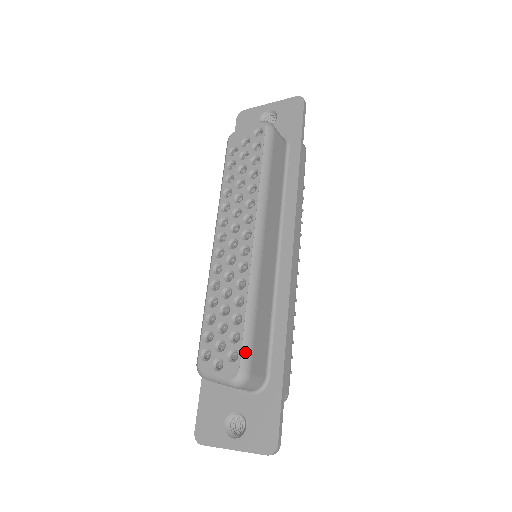
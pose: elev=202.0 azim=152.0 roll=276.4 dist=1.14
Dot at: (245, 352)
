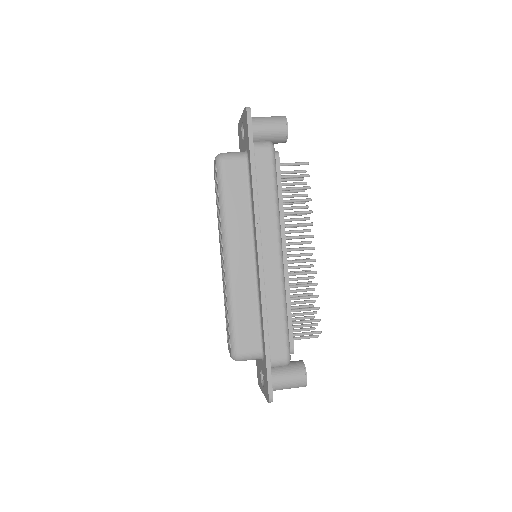
Dot at: (232, 340)
